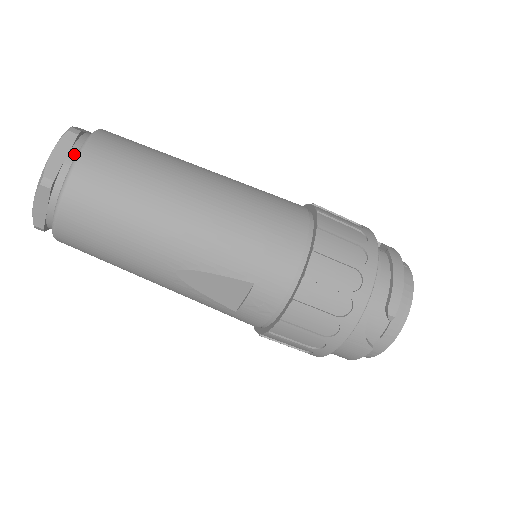
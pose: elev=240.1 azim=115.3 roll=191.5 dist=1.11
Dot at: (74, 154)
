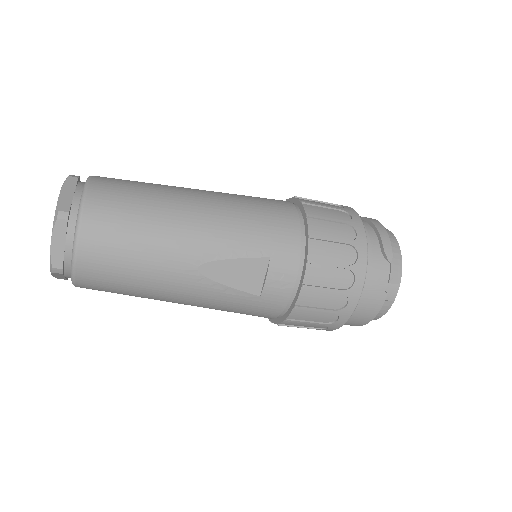
Dot at: (80, 191)
